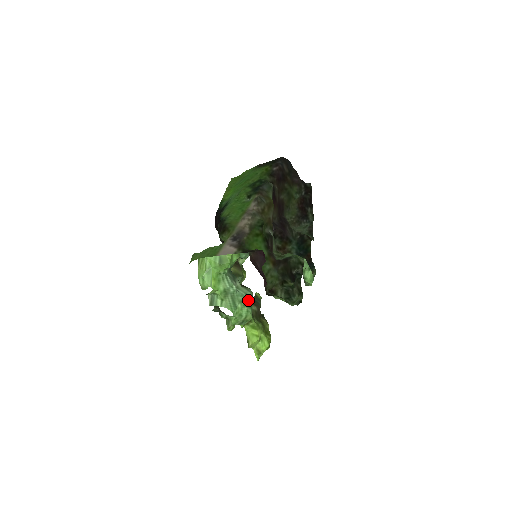
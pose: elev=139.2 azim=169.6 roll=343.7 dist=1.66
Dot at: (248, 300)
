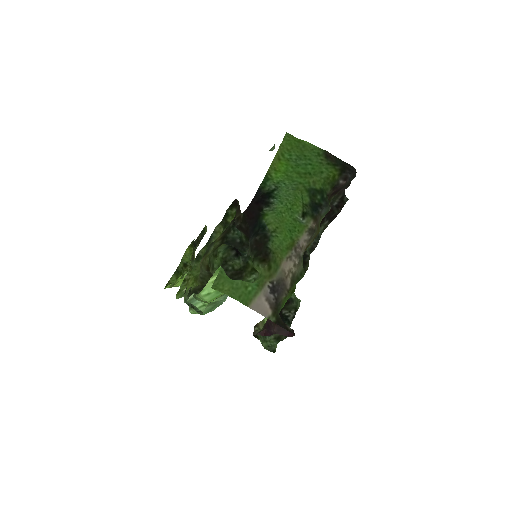
Dot at: occluded
